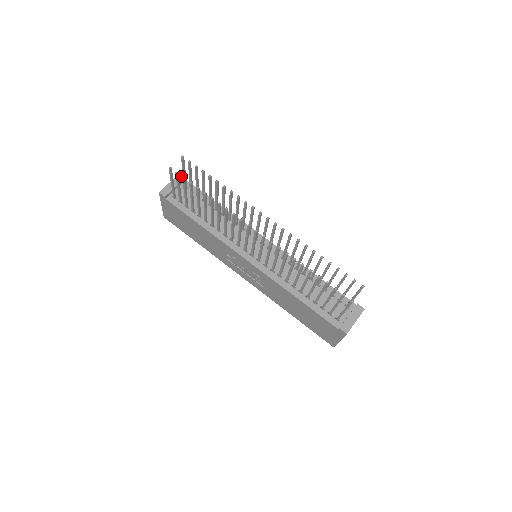
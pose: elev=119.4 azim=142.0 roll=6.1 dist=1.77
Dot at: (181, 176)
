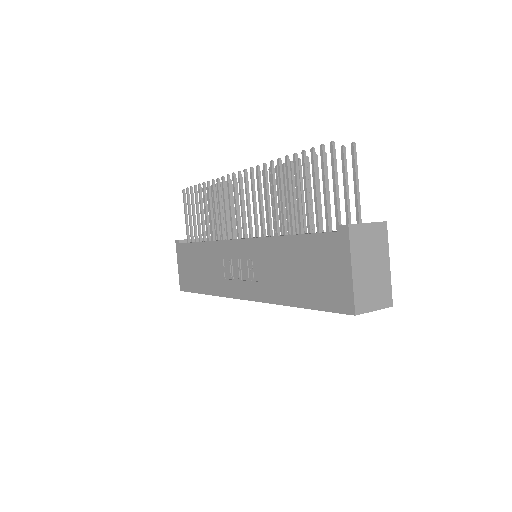
Dot at: occluded
